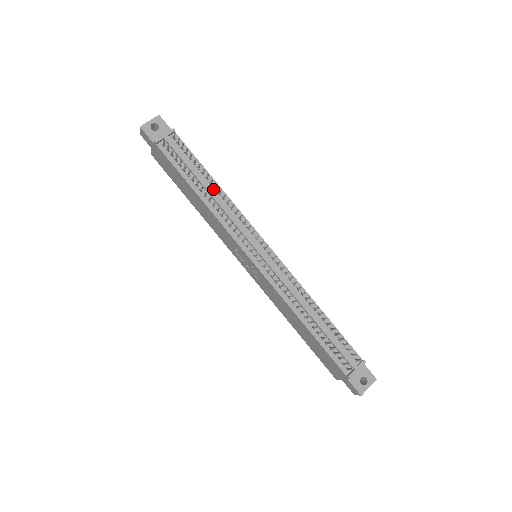
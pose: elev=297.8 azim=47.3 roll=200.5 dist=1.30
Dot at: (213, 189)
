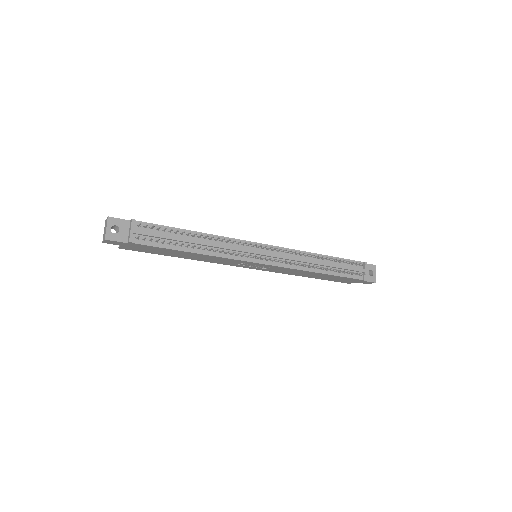
Dot at: (198, 239)
